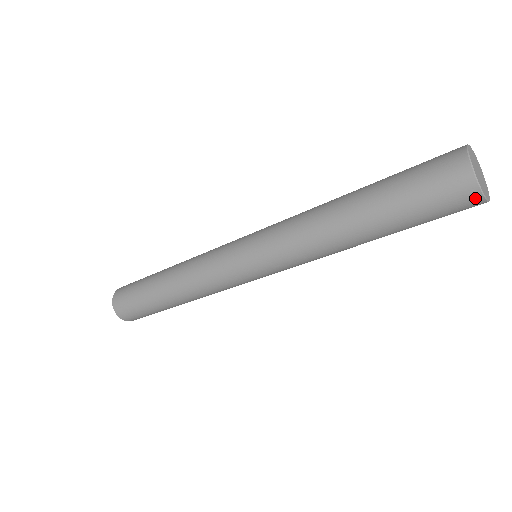
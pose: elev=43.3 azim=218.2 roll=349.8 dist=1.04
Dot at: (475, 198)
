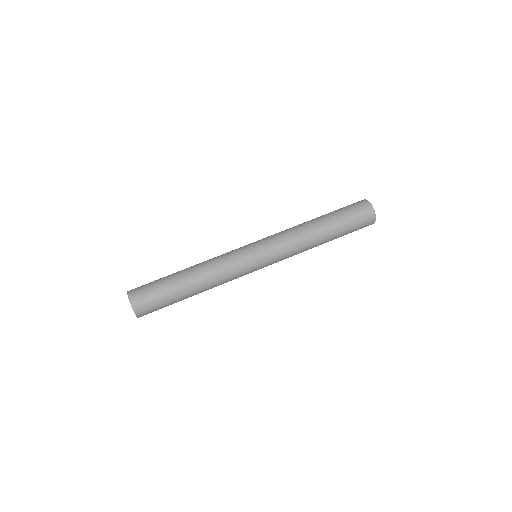
Dot at: (373, 217)
